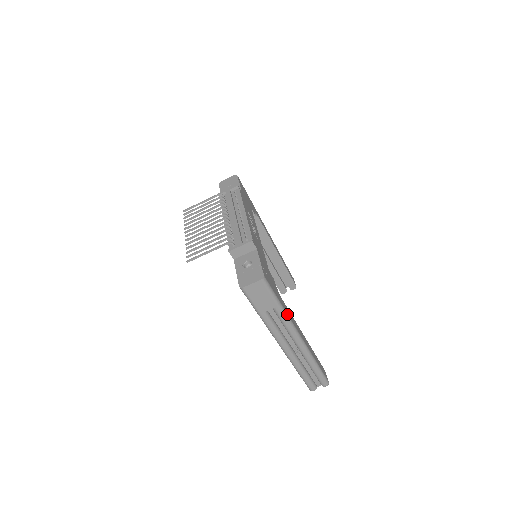
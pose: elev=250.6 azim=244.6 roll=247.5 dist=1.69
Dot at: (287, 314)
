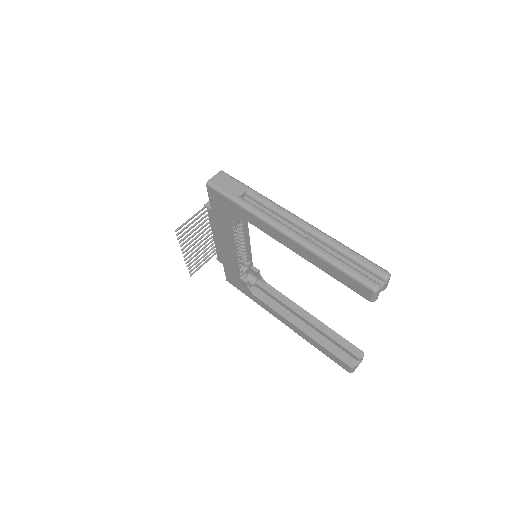
Dot at: (265, 197)
